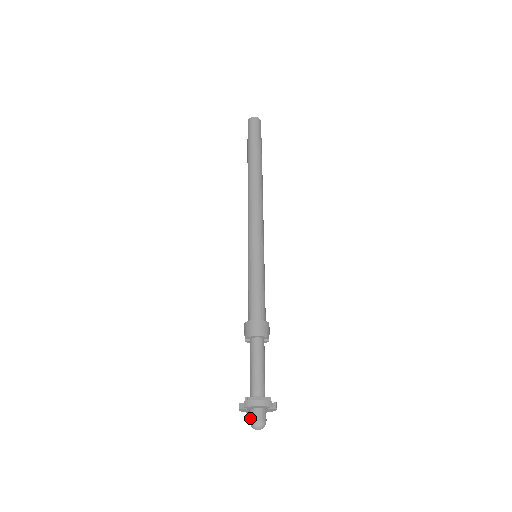
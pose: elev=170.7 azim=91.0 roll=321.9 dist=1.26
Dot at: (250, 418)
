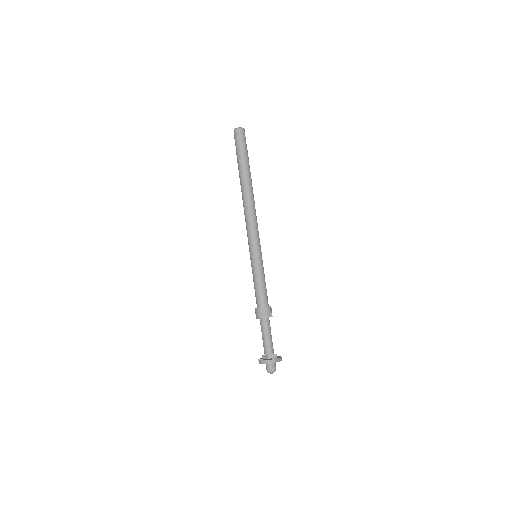
Dot at: (266, 368)
